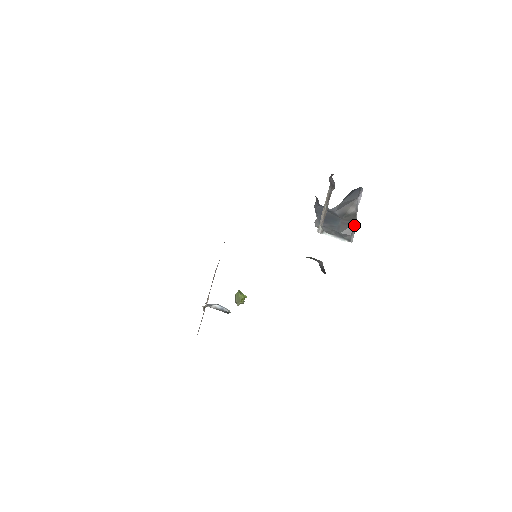
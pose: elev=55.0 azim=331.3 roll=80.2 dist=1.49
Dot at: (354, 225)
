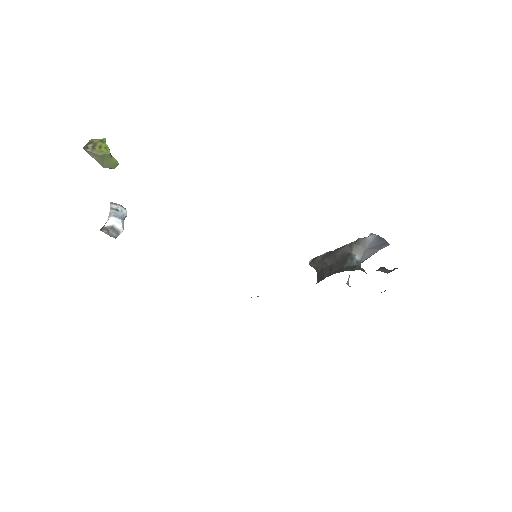
Dot at: occluded
